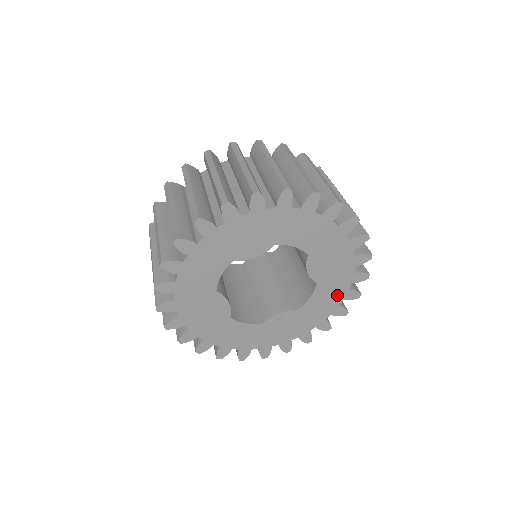
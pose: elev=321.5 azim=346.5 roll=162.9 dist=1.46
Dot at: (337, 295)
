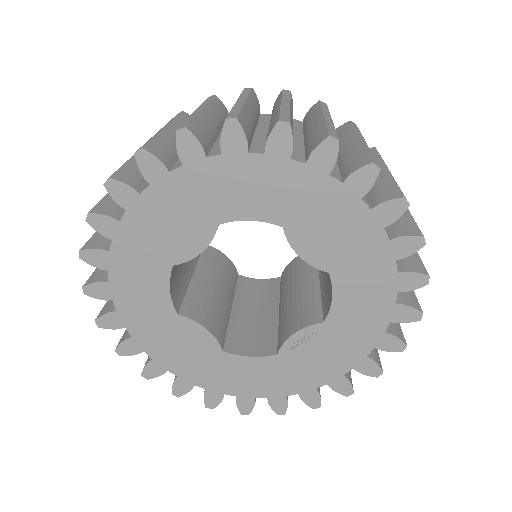
Dot at: (381, 286)
